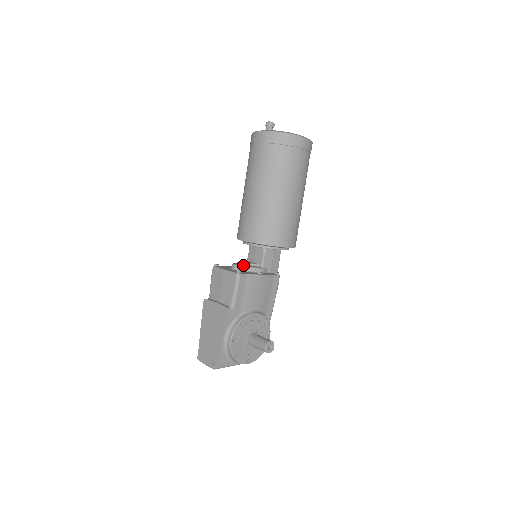
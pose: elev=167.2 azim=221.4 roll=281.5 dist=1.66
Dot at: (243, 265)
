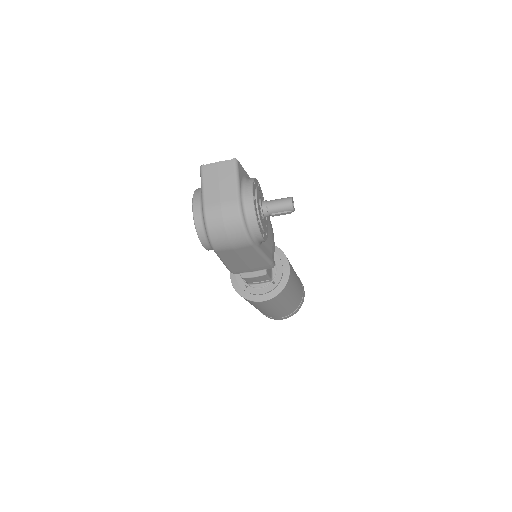
Dot at: occluded
